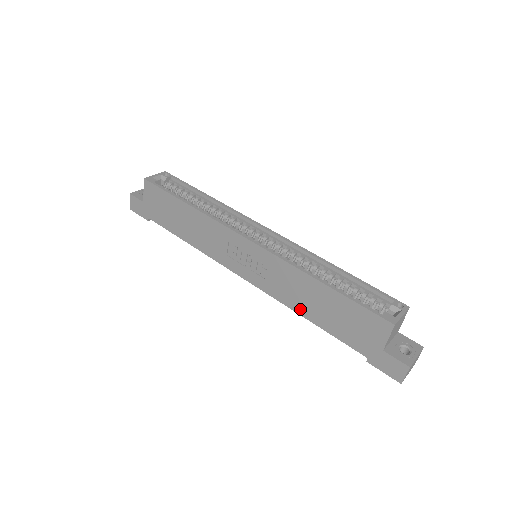
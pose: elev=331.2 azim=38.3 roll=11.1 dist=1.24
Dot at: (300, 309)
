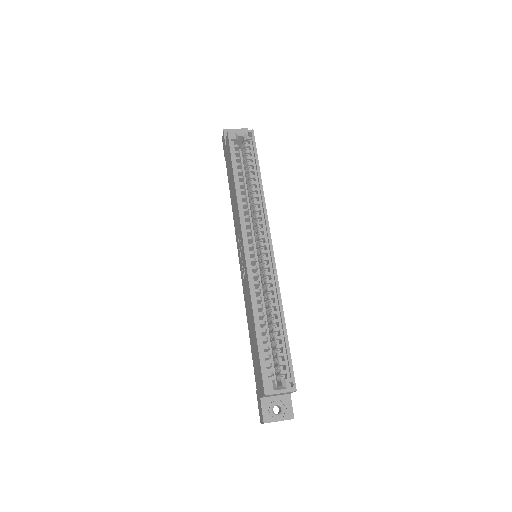
Dot at: (248, 320)
